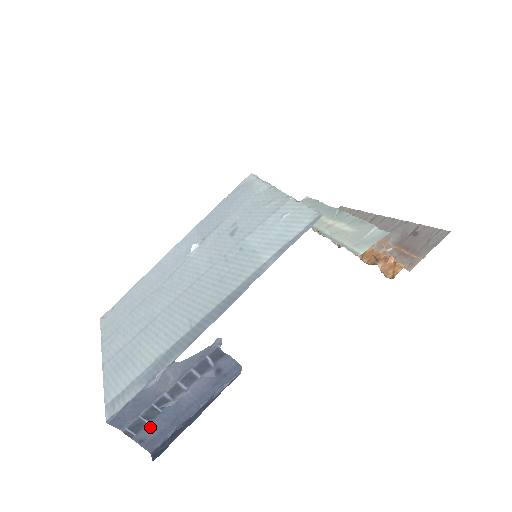
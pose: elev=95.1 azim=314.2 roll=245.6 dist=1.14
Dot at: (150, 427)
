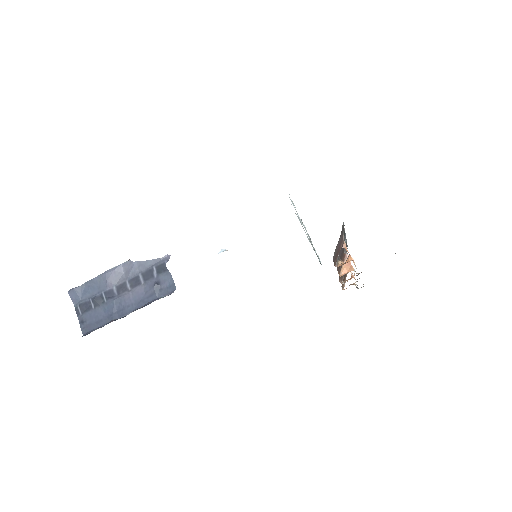
Dot at: (93, 312)
